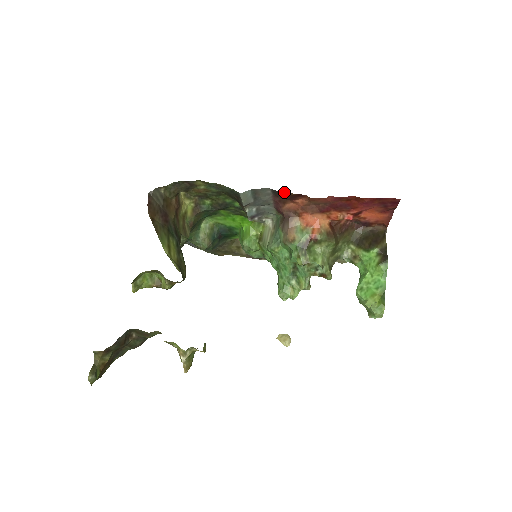
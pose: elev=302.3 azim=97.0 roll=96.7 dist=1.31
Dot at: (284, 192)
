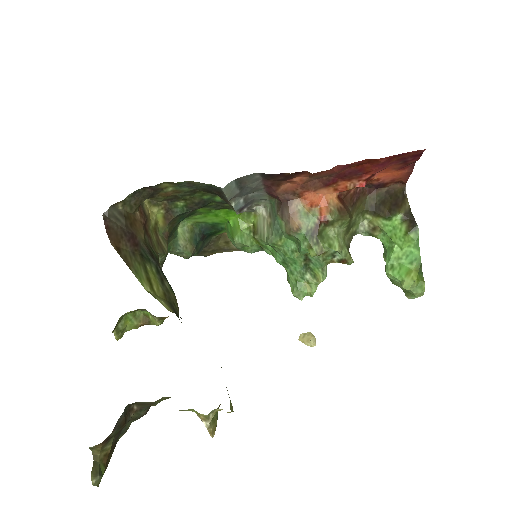
Dot at: occluded
